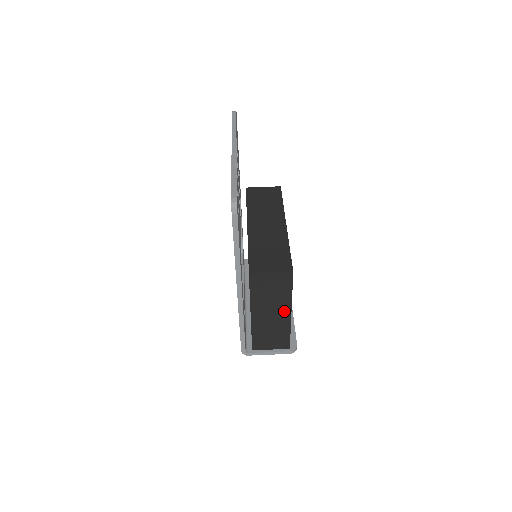
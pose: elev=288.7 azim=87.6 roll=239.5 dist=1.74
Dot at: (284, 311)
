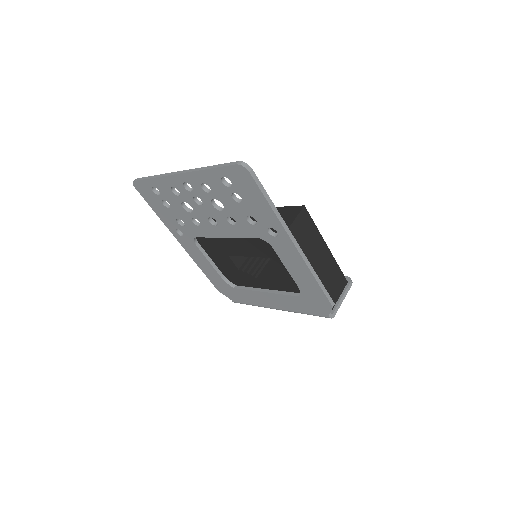
Dot at: (323, 248)
